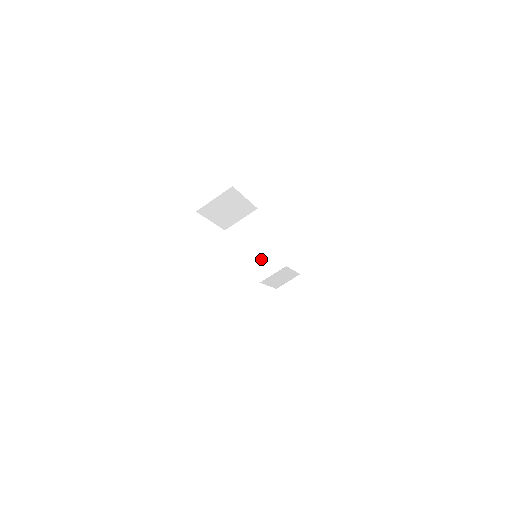
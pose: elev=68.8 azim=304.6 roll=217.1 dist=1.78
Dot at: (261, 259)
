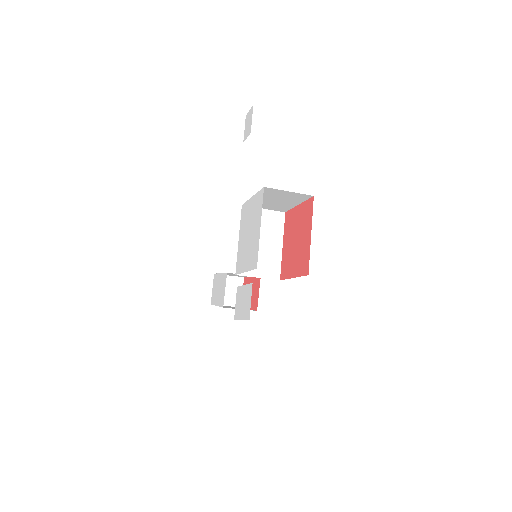
Dot at: (259, 263)
